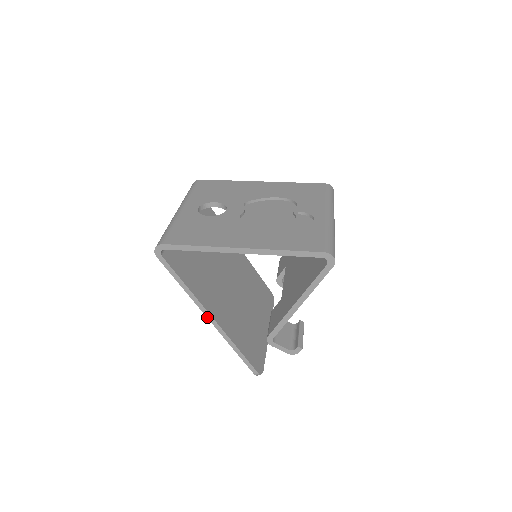
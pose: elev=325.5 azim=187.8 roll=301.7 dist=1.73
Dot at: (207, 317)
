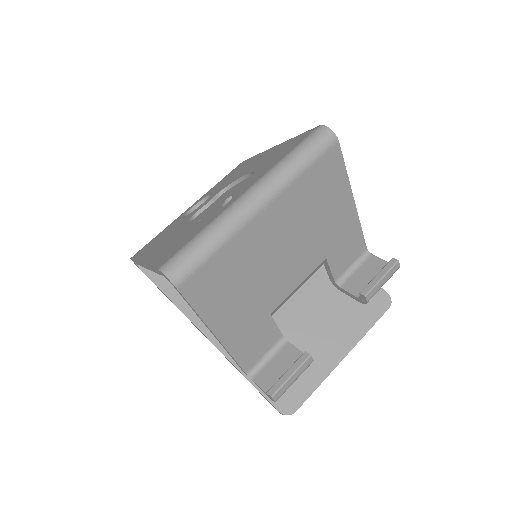
Dot at: (203, 334)
